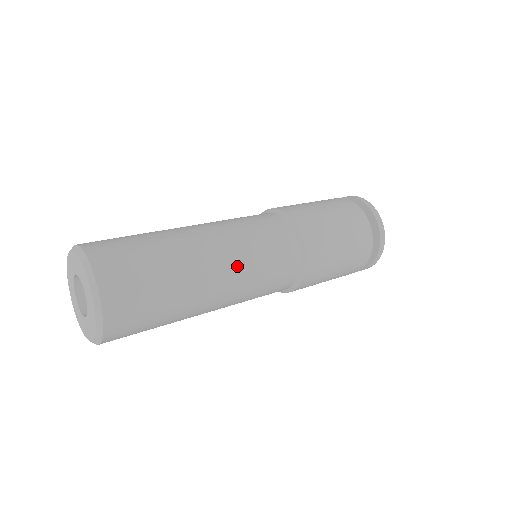
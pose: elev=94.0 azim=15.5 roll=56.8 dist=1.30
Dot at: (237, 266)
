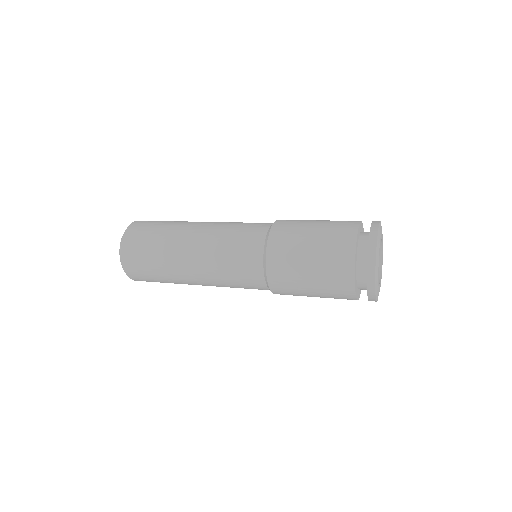
Dot at: (213, 285)
